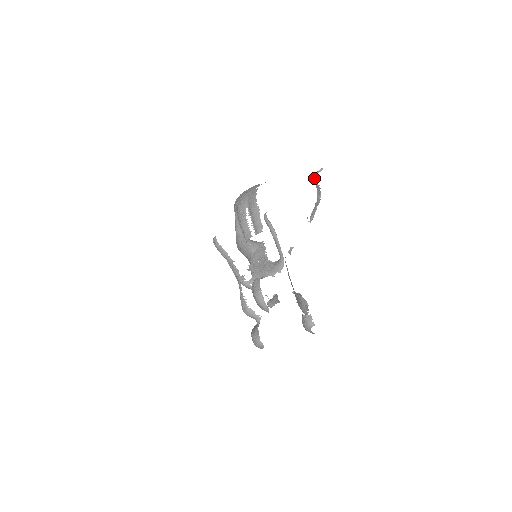
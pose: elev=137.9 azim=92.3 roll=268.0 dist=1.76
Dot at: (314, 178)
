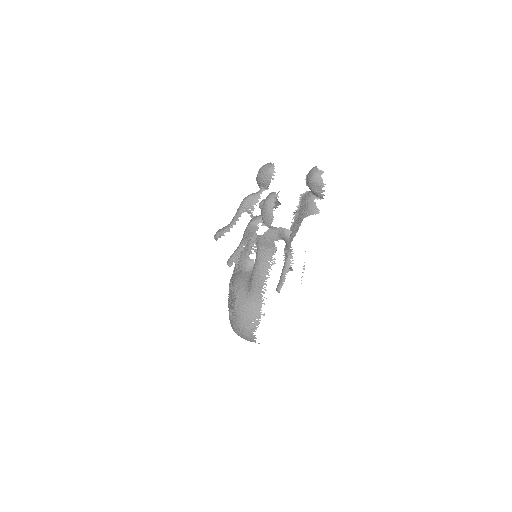
Dot at: occluded
